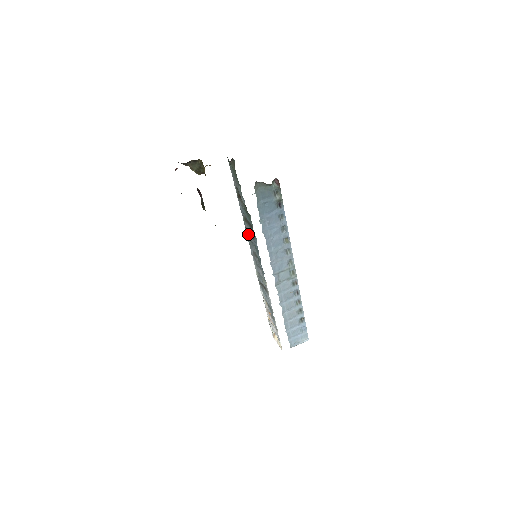
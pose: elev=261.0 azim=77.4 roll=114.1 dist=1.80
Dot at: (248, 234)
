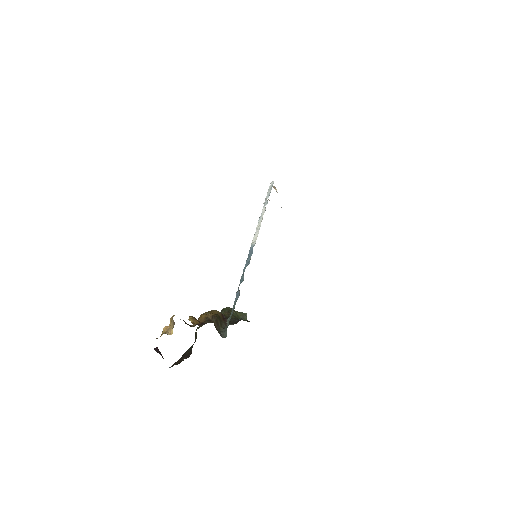
Dot at: occluded
